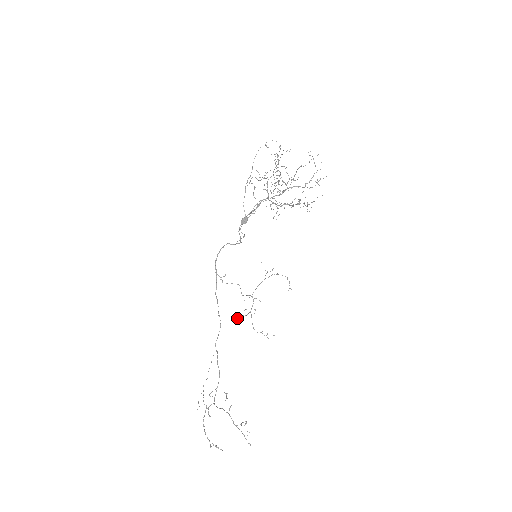
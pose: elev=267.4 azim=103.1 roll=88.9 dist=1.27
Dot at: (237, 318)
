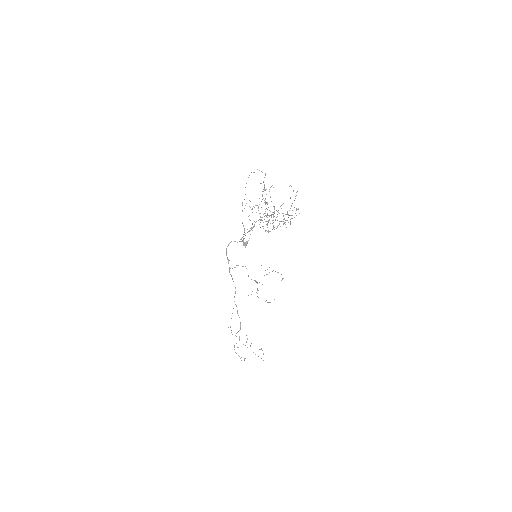
Dot at: (248, 295)
